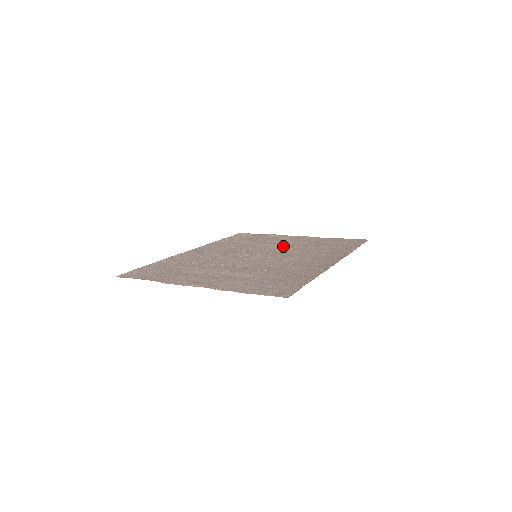
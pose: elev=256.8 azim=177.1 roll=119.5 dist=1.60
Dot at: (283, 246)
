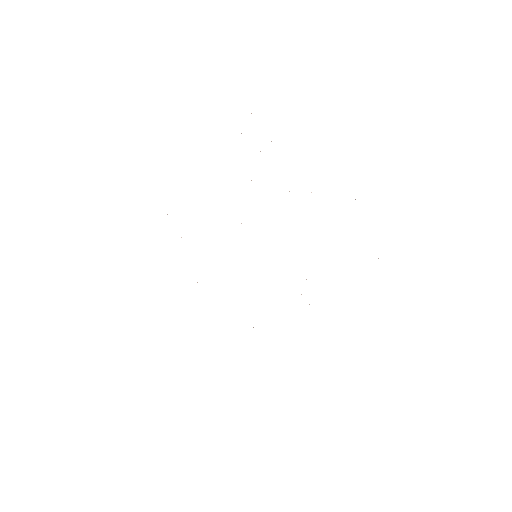
Dot at: occluded
